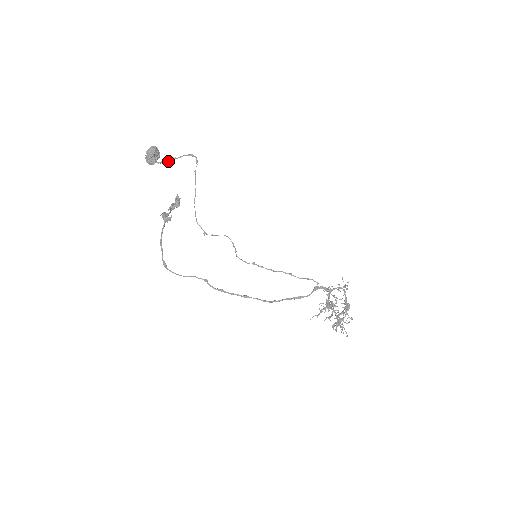
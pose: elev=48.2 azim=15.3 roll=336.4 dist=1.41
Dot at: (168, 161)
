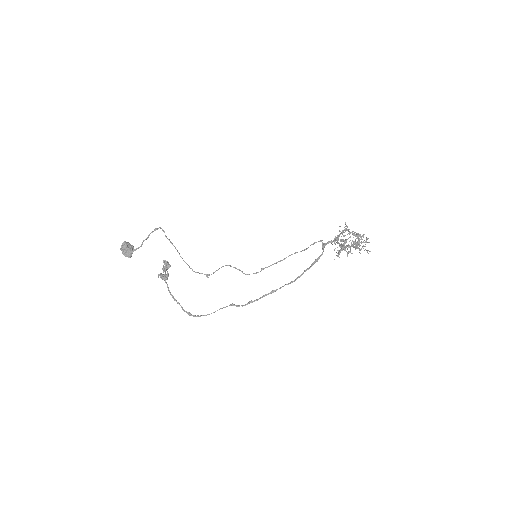
Dot at: (141, 245)
